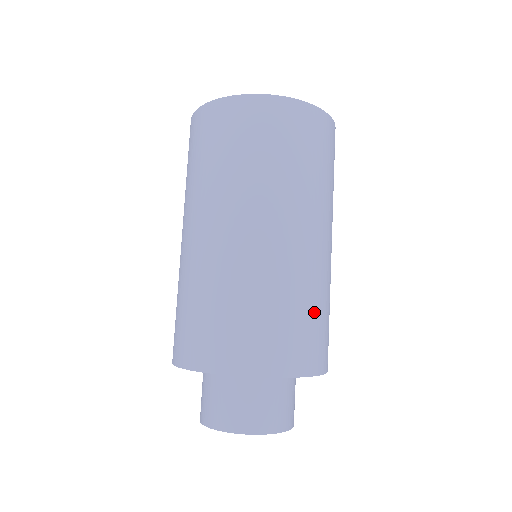
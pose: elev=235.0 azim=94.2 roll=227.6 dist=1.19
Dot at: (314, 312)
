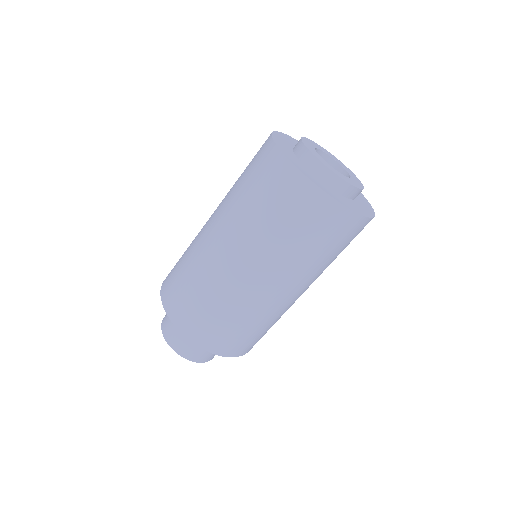
Dot at: (259, 330)
